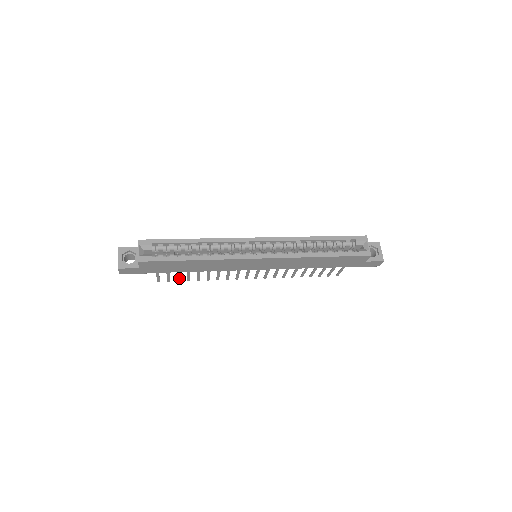
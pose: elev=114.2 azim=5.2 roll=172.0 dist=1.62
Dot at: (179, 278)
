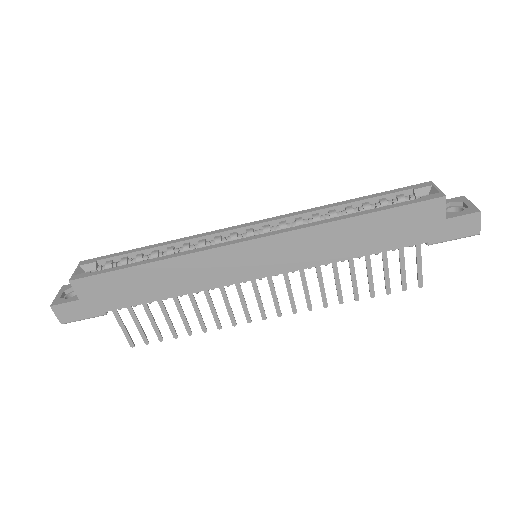
Dot at: (158, 331)
